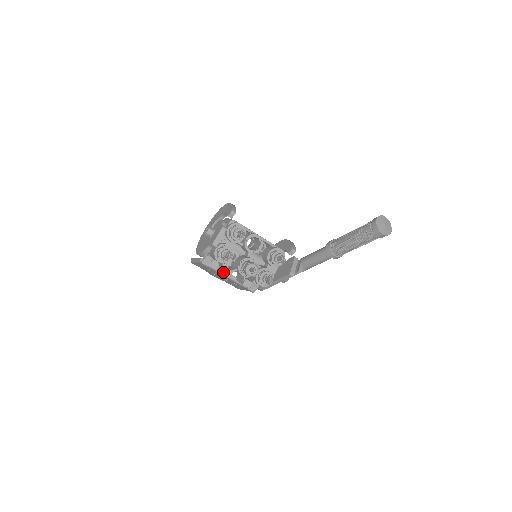
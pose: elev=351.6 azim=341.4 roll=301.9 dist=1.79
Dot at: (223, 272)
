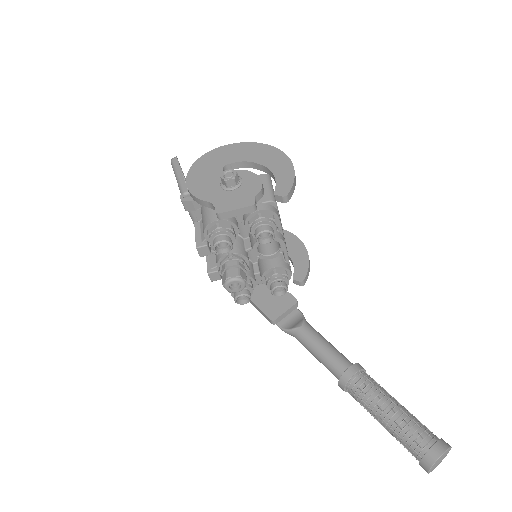
Dot at: (198, 247)
